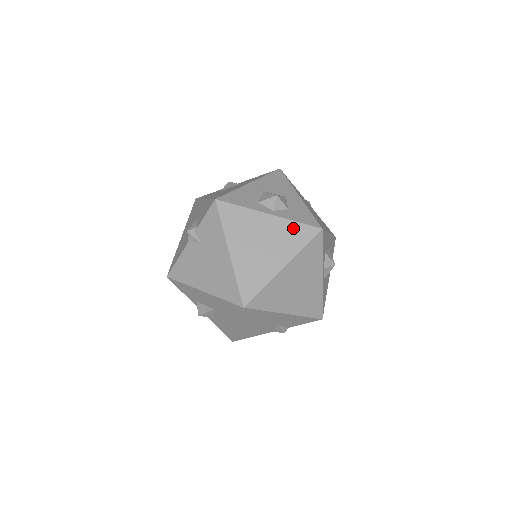
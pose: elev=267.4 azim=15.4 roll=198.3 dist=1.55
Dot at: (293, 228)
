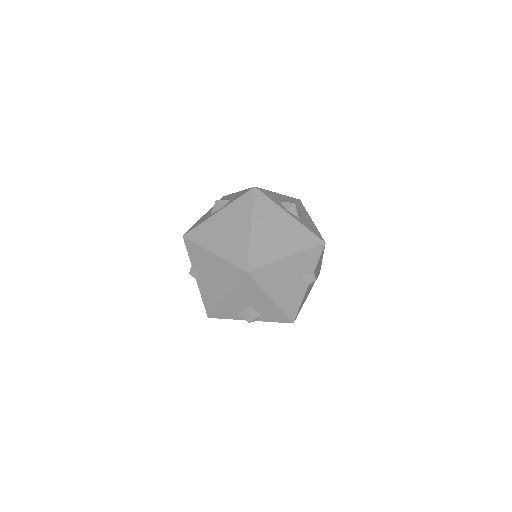
Dot at: (238, 204)
